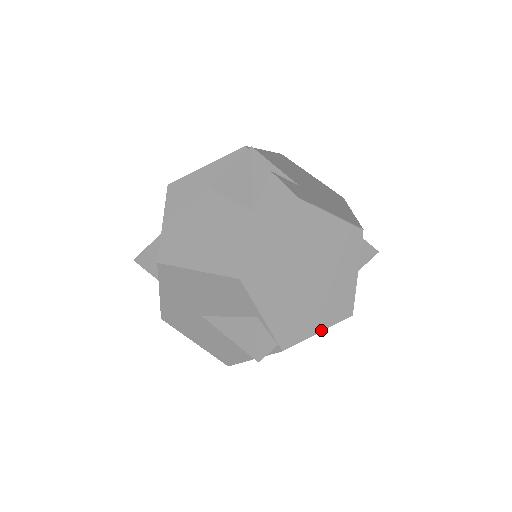
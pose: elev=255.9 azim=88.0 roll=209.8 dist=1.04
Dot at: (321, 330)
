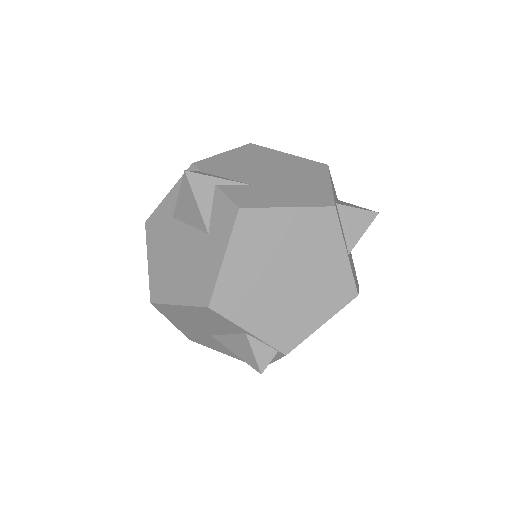
Dot at: (324, 322)
